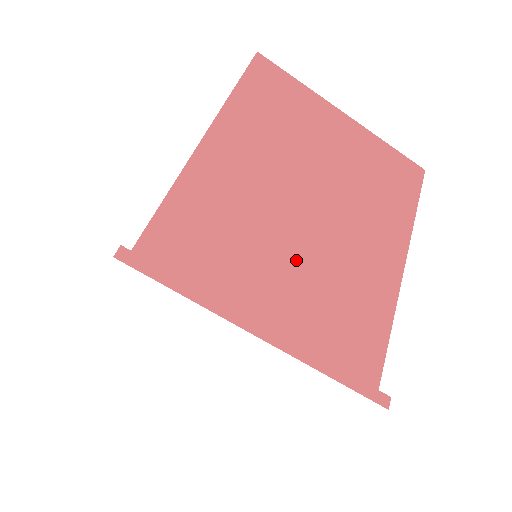
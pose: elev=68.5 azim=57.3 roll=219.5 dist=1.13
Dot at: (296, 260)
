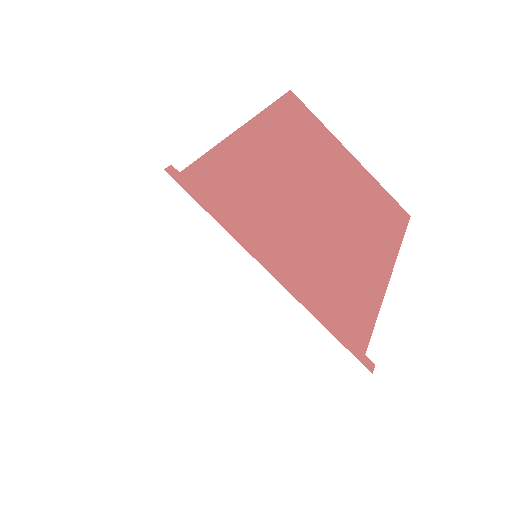
Dot at: (305, 235)
